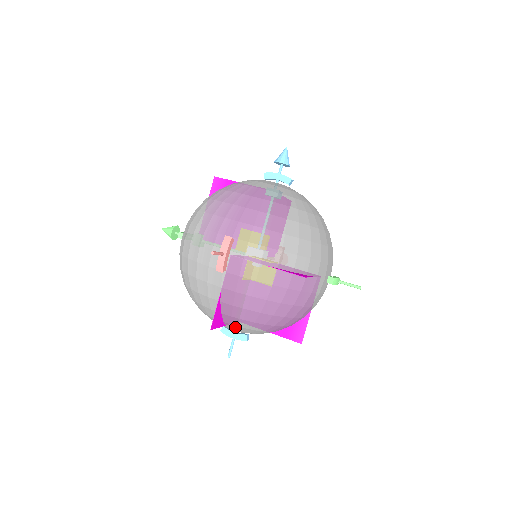
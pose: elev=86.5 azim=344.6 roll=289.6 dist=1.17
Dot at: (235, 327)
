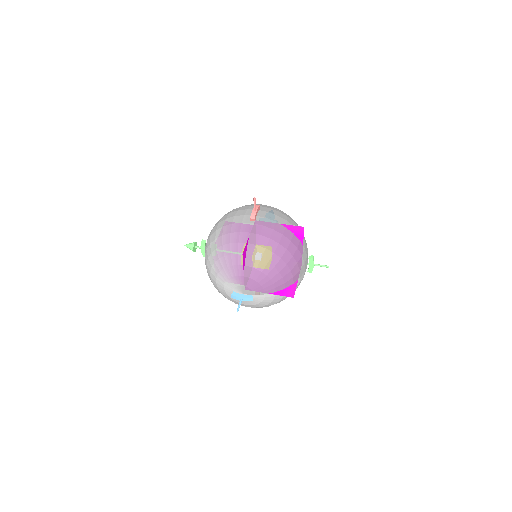
Dot at: (251, 272)
